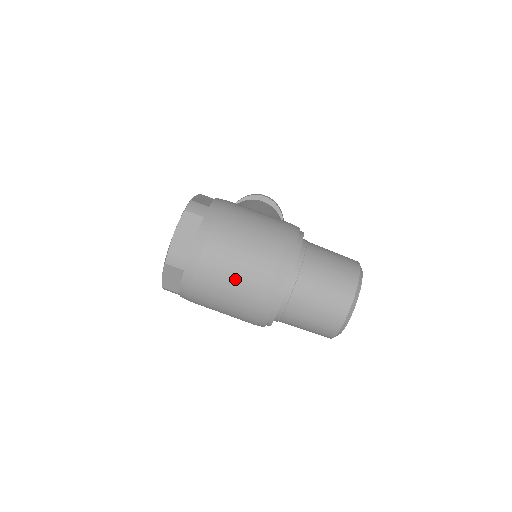
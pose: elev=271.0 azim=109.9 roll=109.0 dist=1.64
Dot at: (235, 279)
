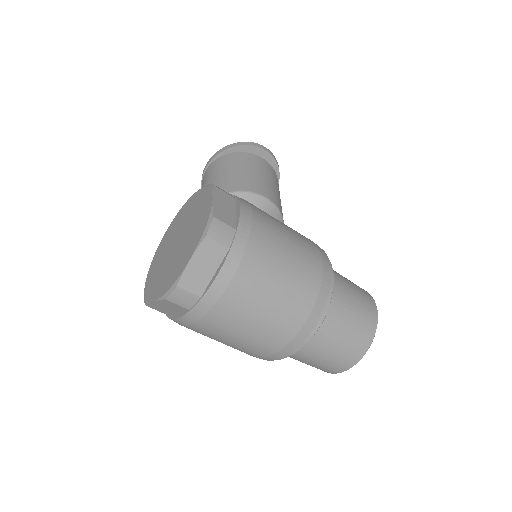
Dot at: (251, 330)
